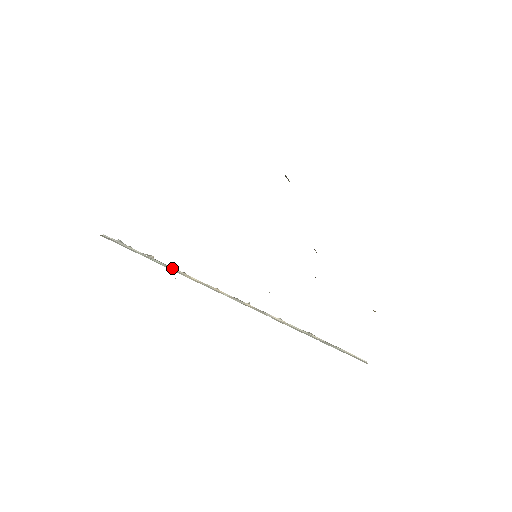
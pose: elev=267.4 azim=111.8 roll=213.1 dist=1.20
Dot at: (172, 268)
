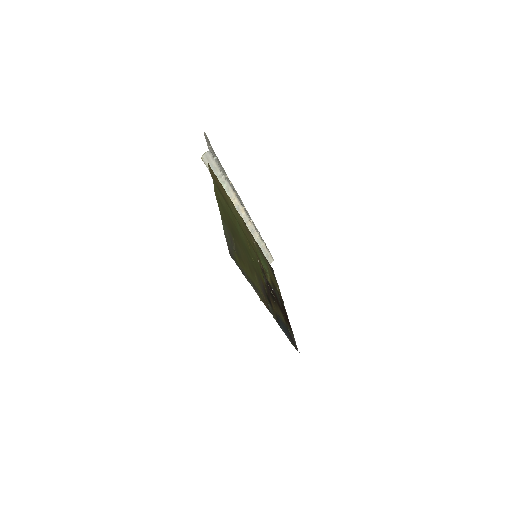
Dot at: (230, 190)
